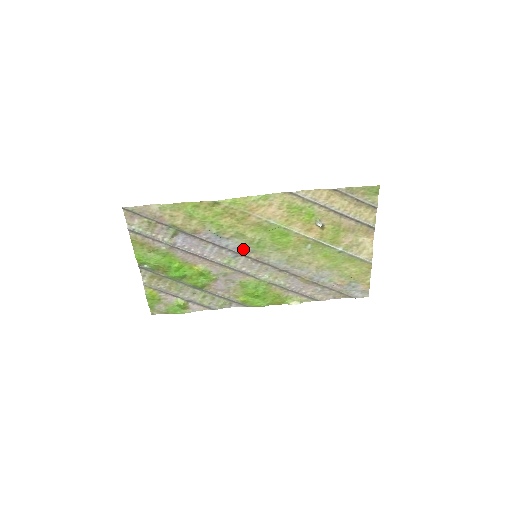
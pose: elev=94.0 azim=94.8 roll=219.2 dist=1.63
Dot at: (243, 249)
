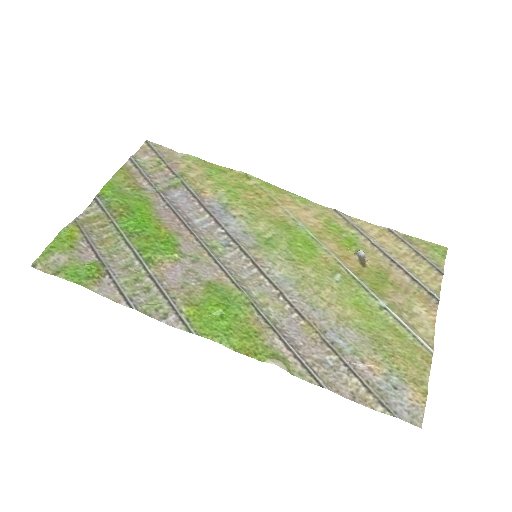
Dot at: (244, 239)
